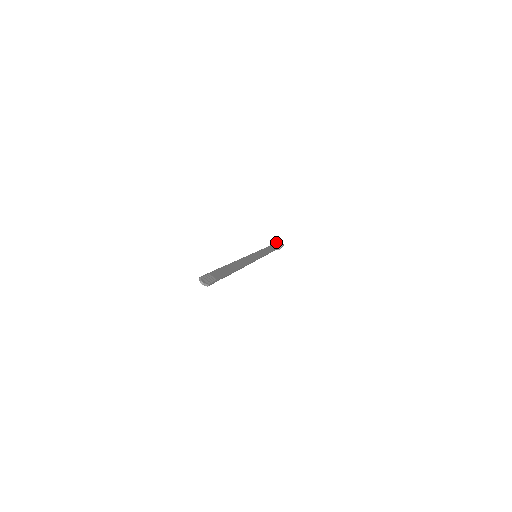
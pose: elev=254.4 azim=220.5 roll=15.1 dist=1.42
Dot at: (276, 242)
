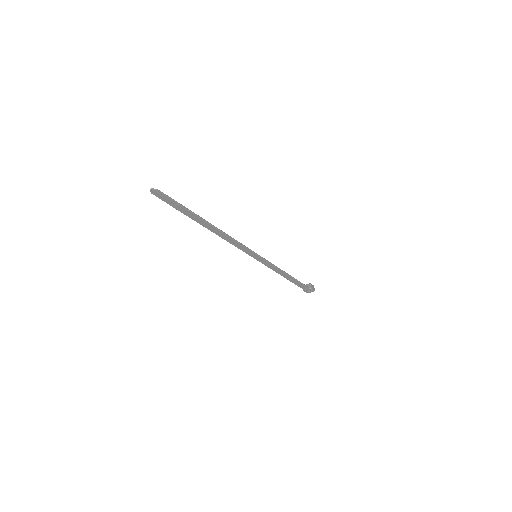
Dot at: occluded
